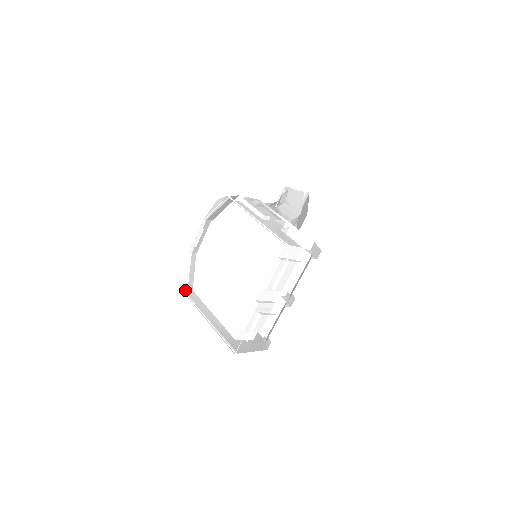
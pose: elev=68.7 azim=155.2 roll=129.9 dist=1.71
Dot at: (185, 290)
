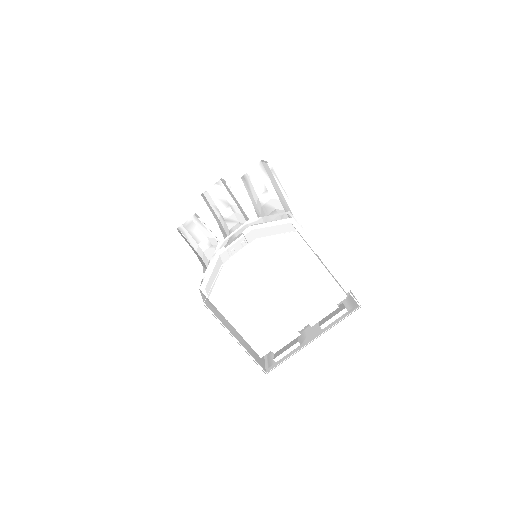
Dot at: occluded
